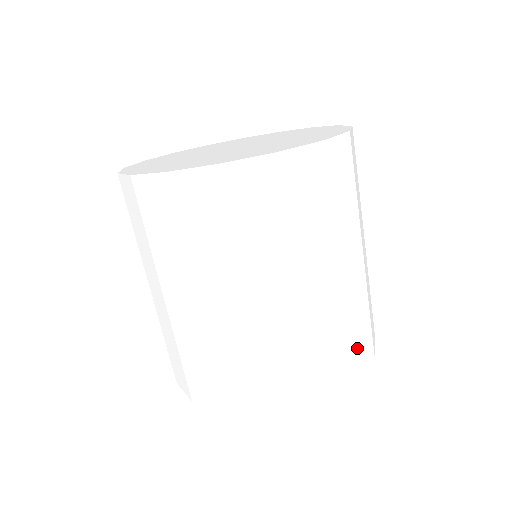
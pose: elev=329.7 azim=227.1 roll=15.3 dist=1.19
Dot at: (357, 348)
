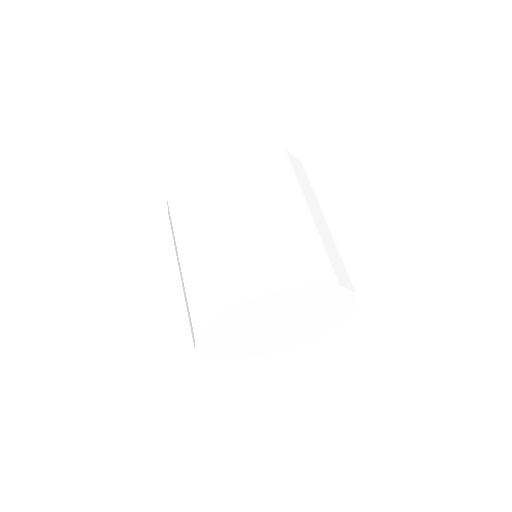
Dot at: (309, 261)
